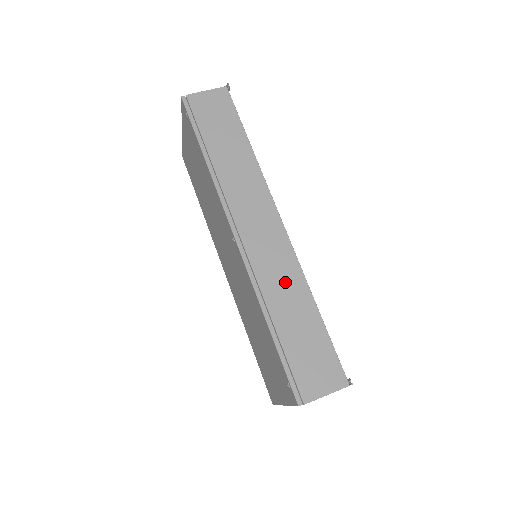
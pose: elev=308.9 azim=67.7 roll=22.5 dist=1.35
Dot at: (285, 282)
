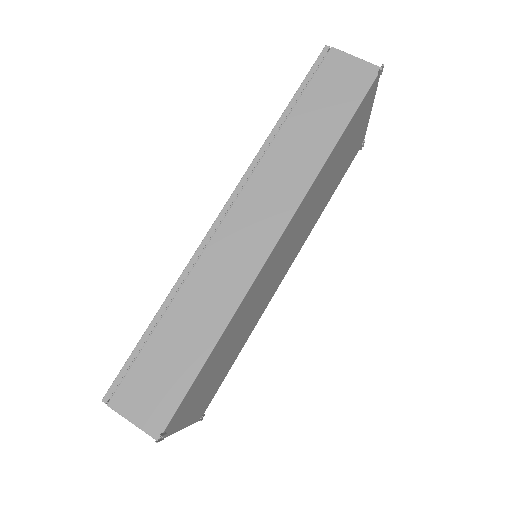
Dot at: (215, 293)
